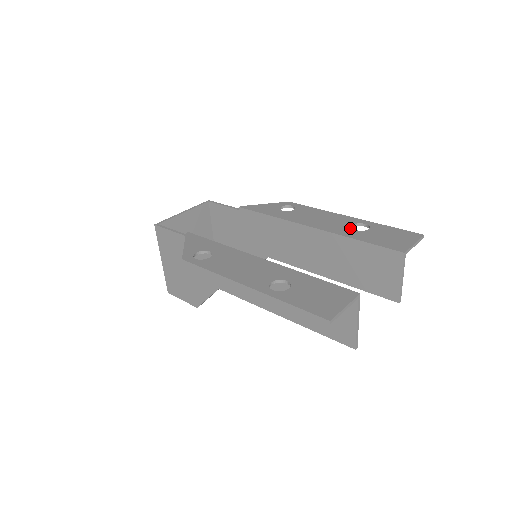
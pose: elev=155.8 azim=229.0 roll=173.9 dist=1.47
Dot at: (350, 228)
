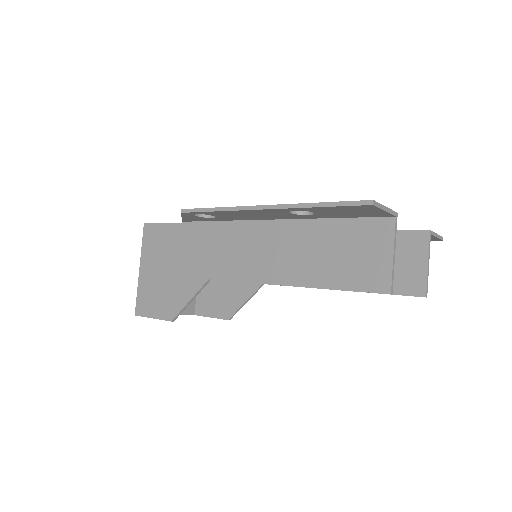
Dot at: occluded
